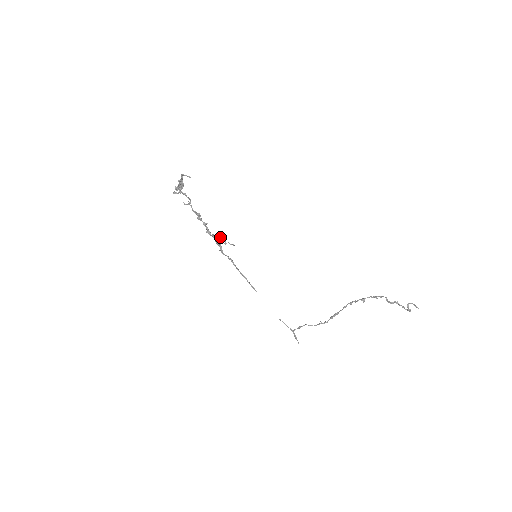
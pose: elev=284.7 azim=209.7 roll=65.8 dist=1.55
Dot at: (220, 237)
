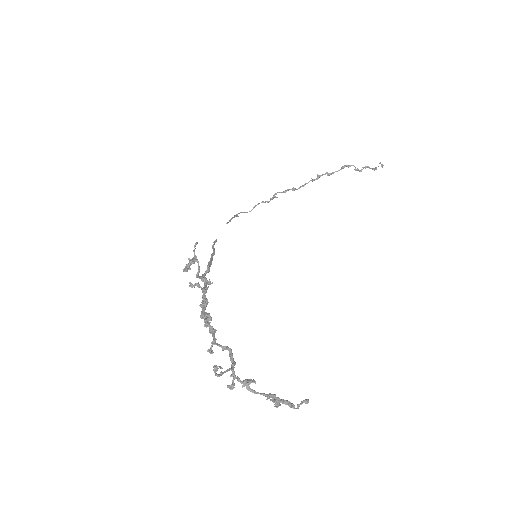
Dot at: (189, 264)
